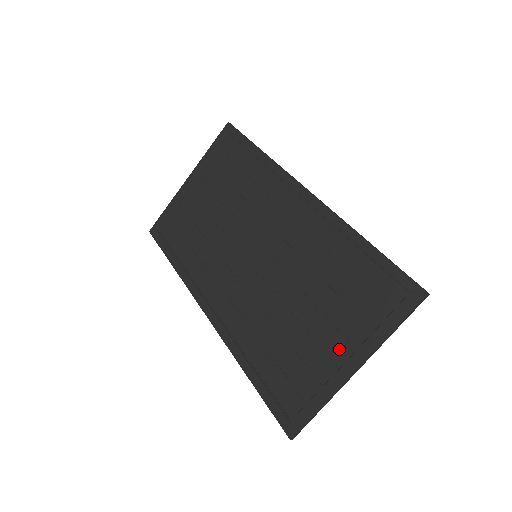
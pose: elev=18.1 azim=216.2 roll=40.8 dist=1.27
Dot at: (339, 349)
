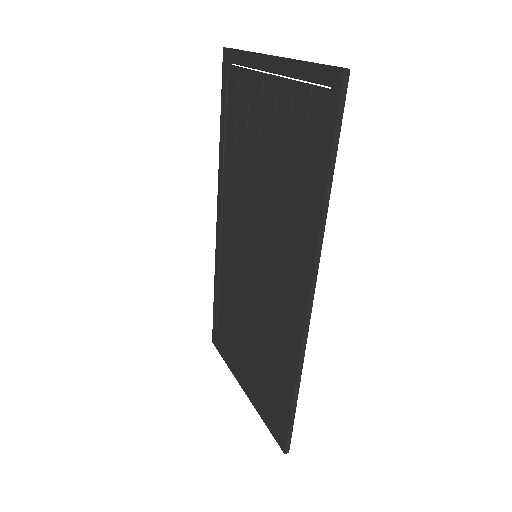
Dot at: (246, 373)
